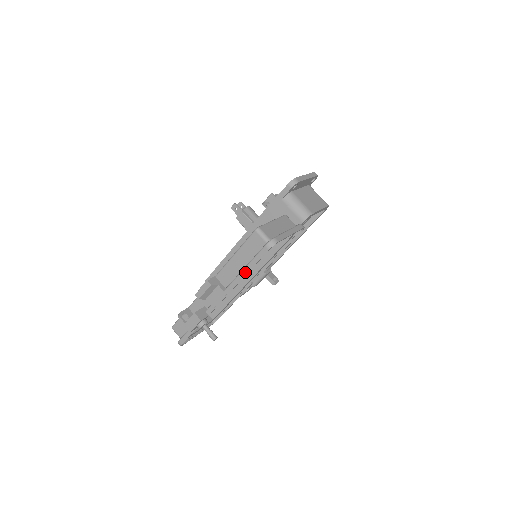
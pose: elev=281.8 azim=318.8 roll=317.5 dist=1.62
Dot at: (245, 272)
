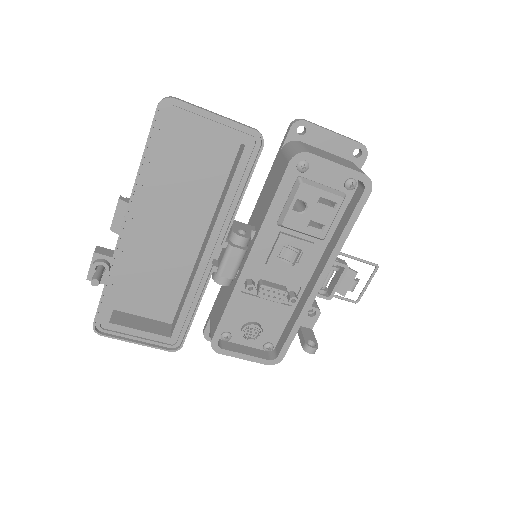
Dot at: (141, 161)
